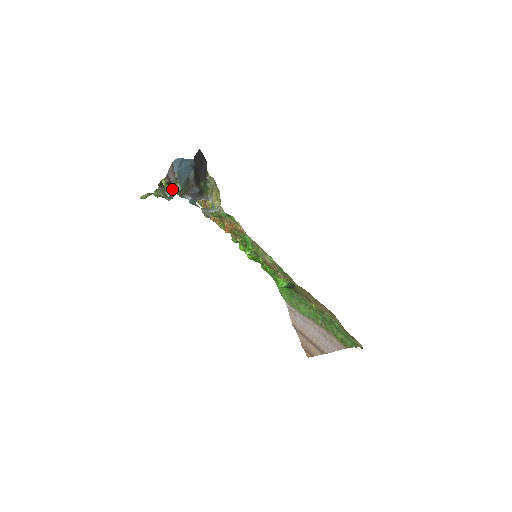
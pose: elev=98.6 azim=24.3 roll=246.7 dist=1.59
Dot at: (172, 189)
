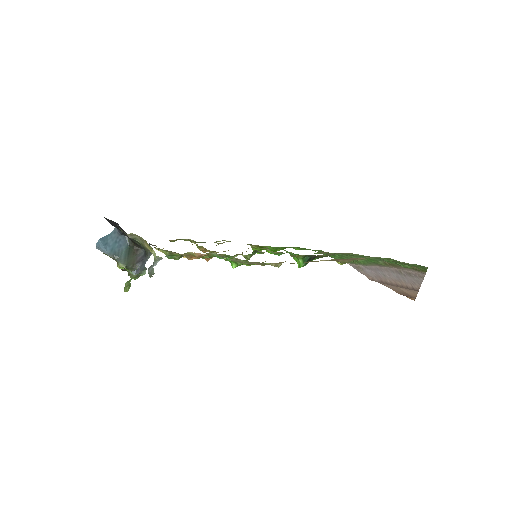
Dot at: occluded
